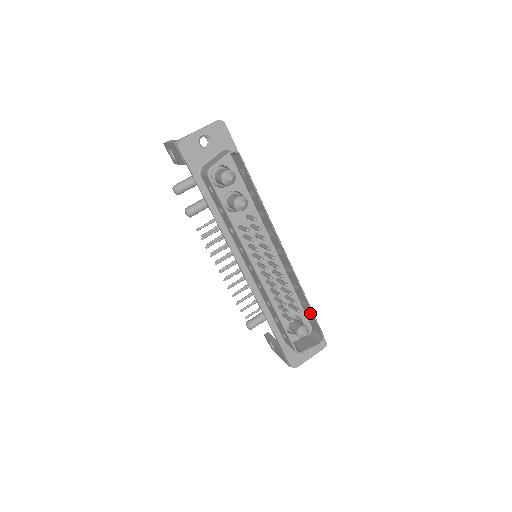
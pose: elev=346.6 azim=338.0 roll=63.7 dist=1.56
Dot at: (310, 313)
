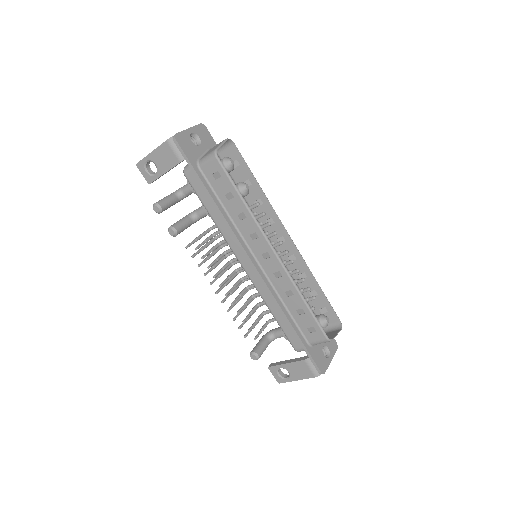
Dot at: (322, 301)
